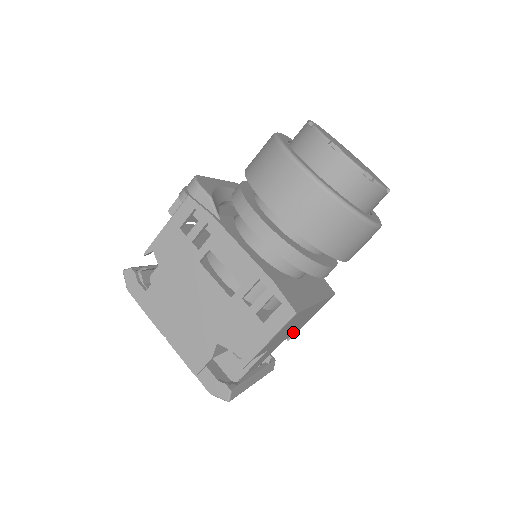
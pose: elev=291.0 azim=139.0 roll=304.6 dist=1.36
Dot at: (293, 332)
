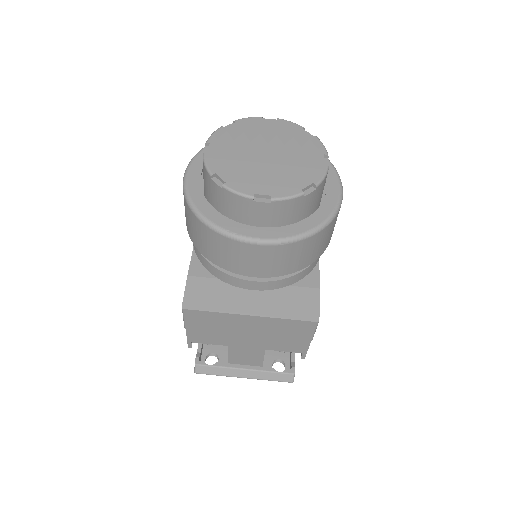
Dot at: (278, 345)
